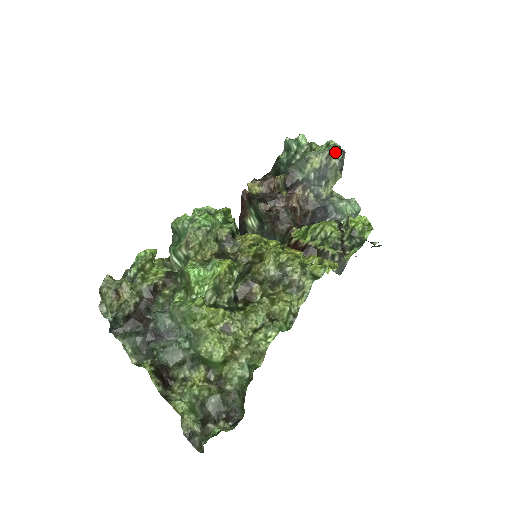
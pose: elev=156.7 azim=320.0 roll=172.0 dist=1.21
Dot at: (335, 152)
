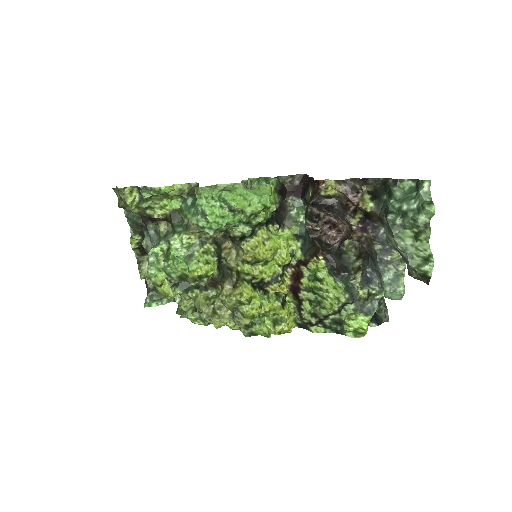
Dot at: (419, 274)
